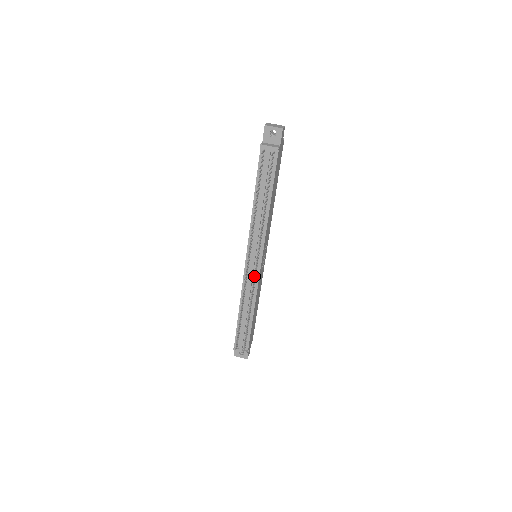
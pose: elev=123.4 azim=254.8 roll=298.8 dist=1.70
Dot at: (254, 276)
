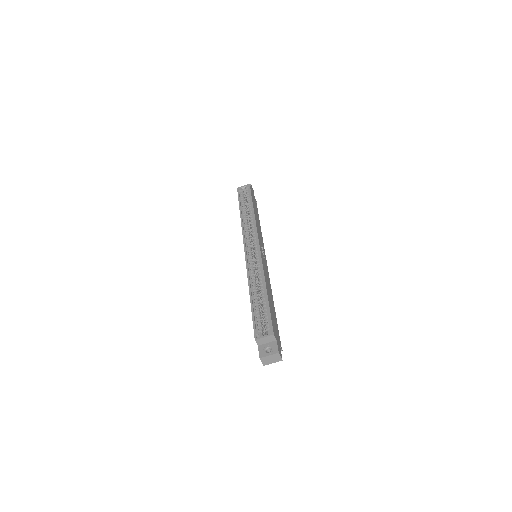
Dot at: occluded
